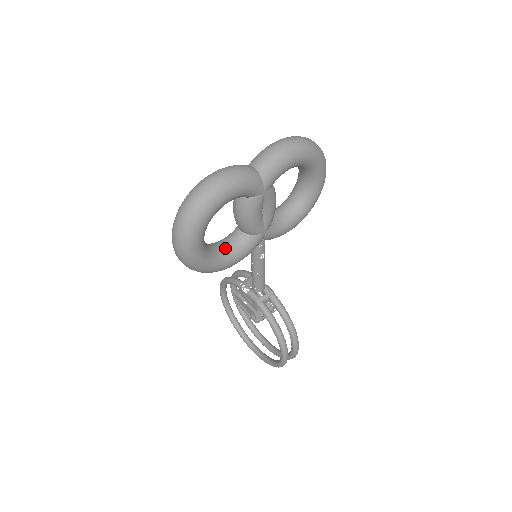
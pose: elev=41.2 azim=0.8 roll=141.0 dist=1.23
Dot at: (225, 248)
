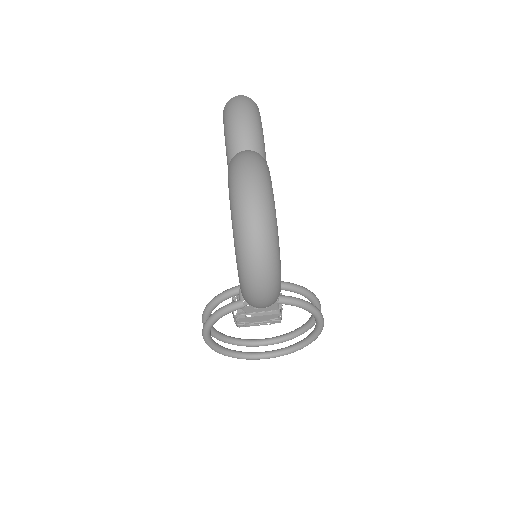
Dot at: occluded
